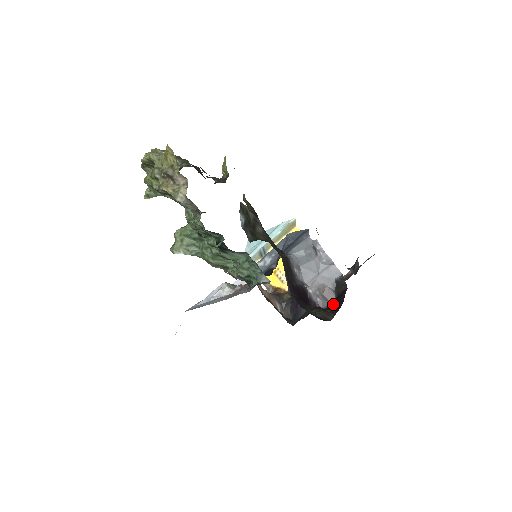
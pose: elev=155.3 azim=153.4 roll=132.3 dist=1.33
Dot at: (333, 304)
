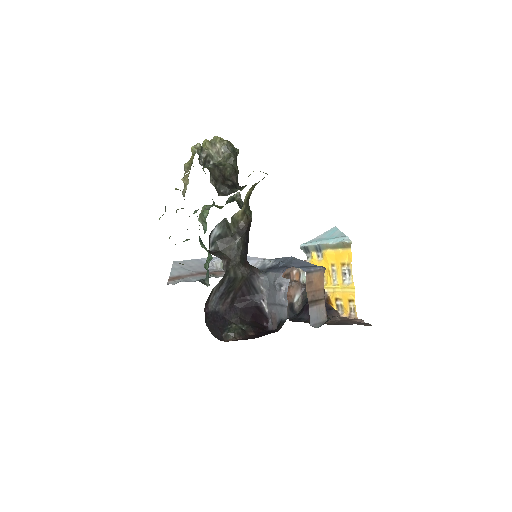
Dot at: (260, 332)
